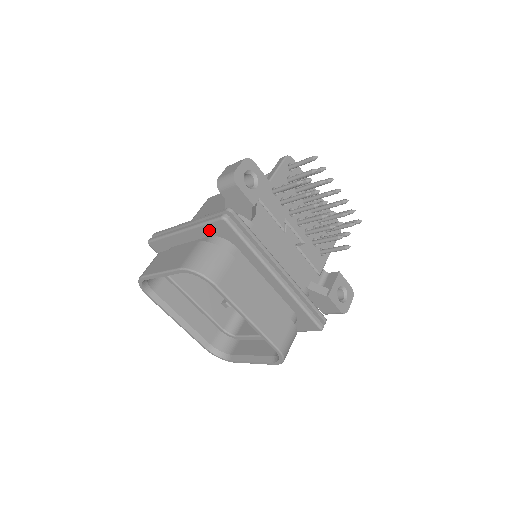
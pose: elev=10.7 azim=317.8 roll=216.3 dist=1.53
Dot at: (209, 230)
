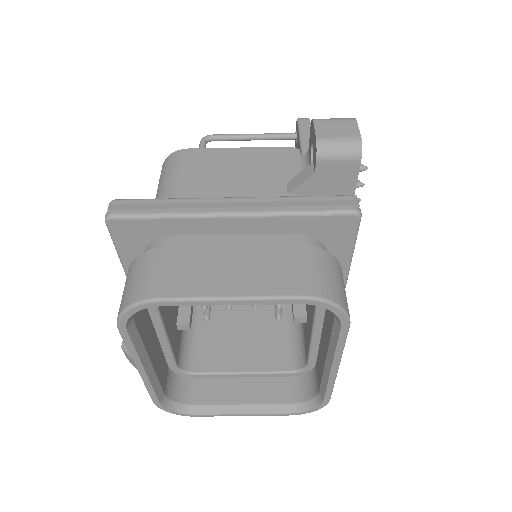
Dot at: (305, 225)
